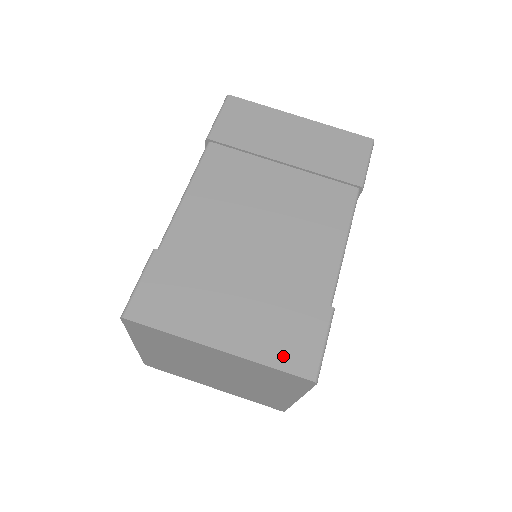
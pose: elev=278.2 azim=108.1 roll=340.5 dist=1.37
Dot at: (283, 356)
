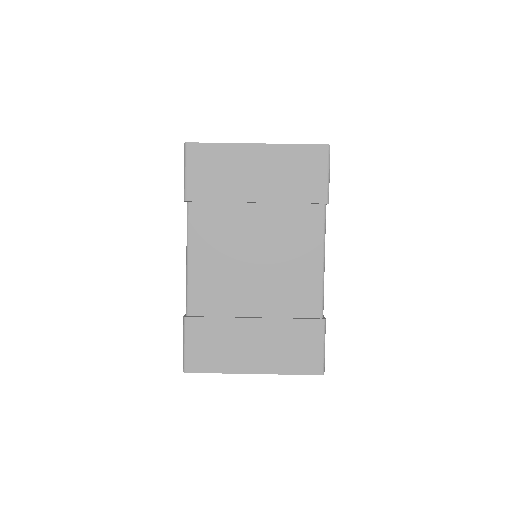
Dot at: (298, 365)
